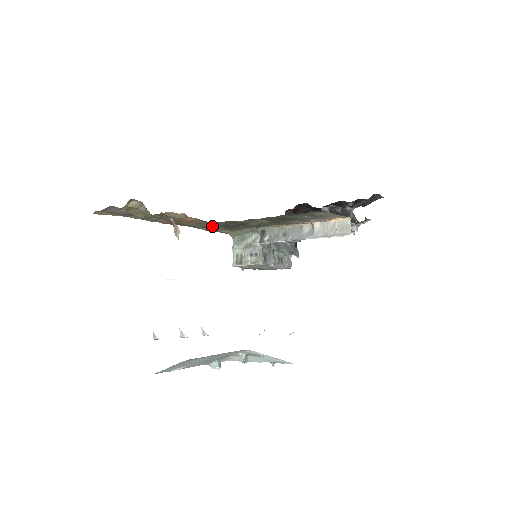
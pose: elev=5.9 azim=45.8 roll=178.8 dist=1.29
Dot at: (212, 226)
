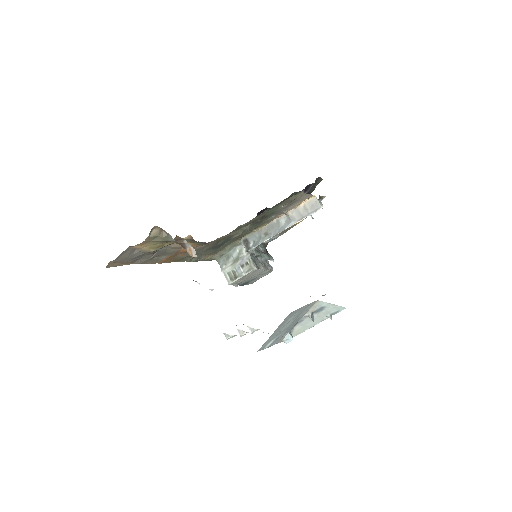
Dot at: (201, 252)
